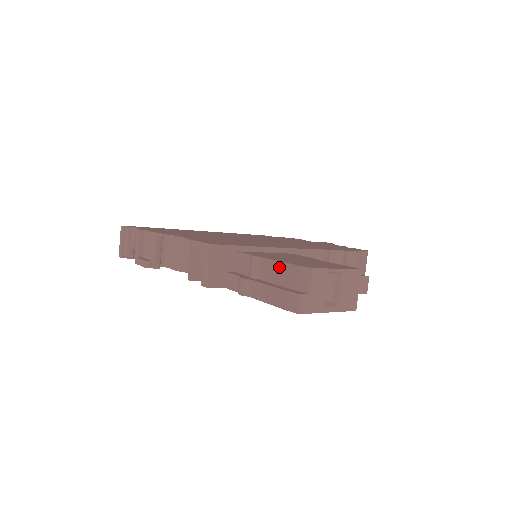
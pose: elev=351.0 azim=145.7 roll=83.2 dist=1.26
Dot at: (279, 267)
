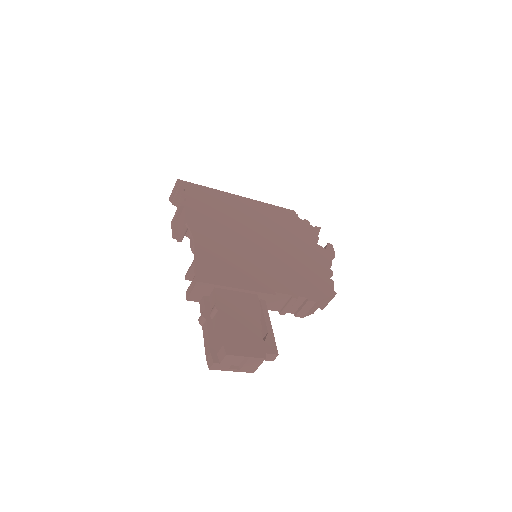
Dot at: (219, 331)
